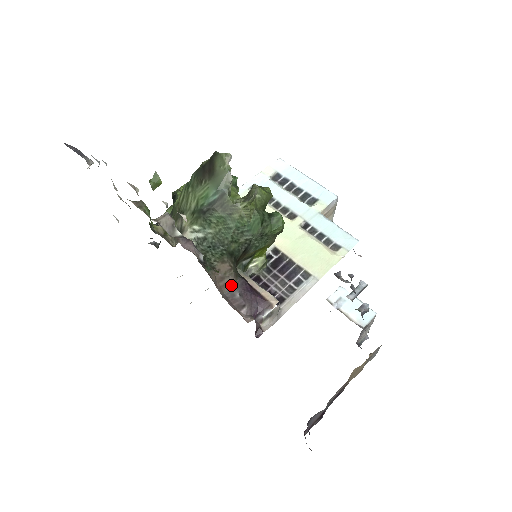
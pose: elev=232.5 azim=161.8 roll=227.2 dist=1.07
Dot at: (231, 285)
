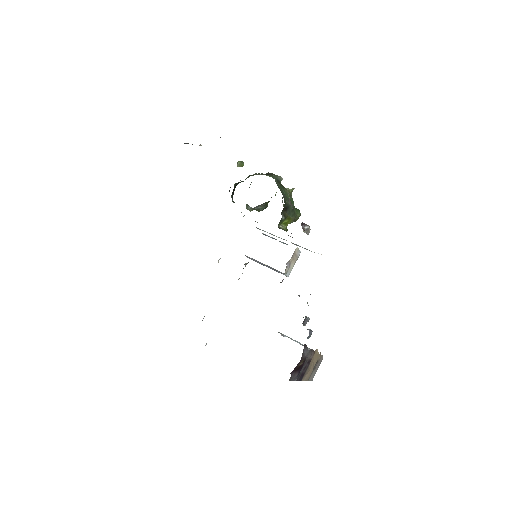
Dot at: (291, 204)
